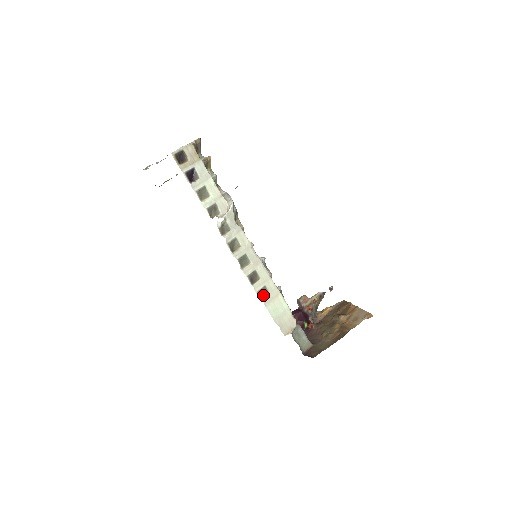
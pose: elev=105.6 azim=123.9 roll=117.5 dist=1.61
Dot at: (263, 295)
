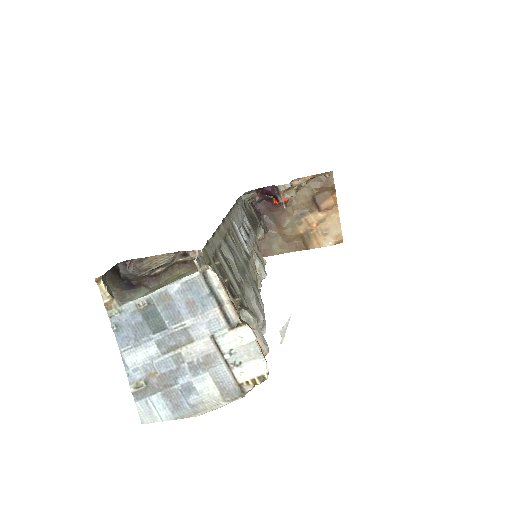
Dot at: occluded
